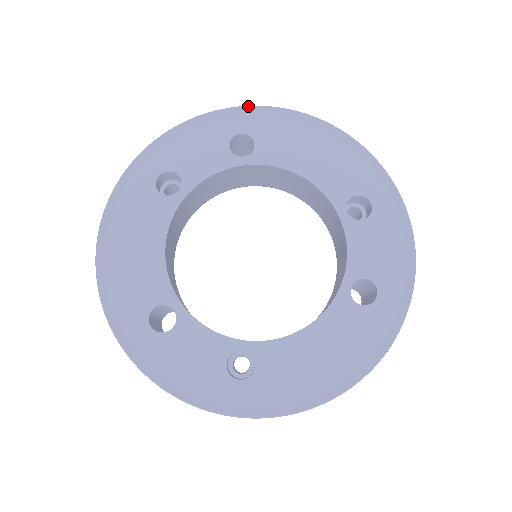
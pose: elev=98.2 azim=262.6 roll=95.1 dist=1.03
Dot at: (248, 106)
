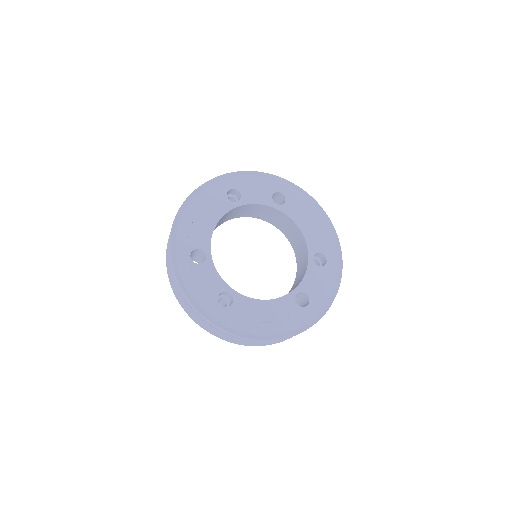
Dot at: (291, 182)
